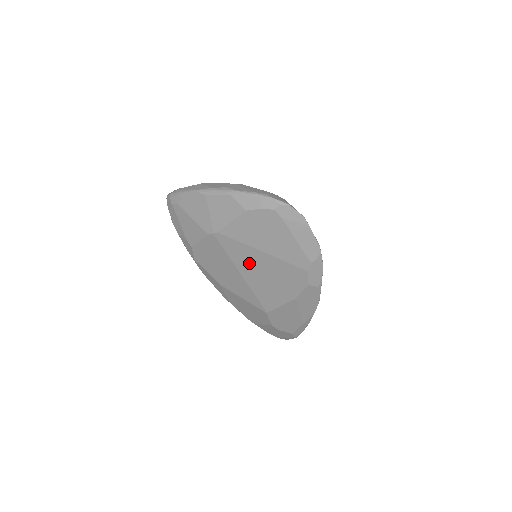
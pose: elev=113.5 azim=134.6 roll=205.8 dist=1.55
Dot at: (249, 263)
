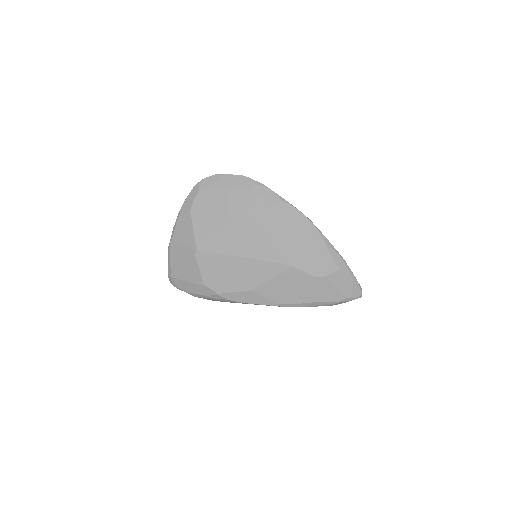
Dot at: (233, 241)
